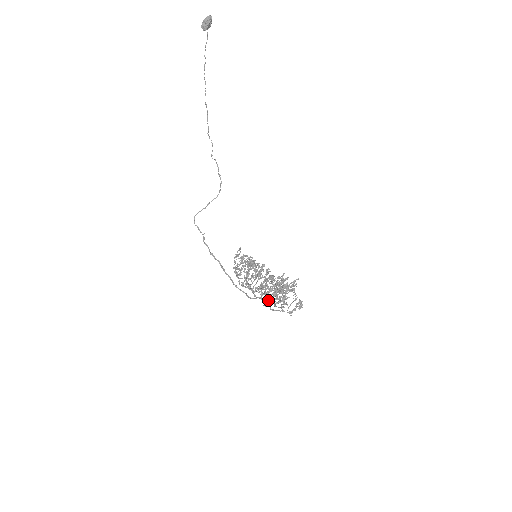
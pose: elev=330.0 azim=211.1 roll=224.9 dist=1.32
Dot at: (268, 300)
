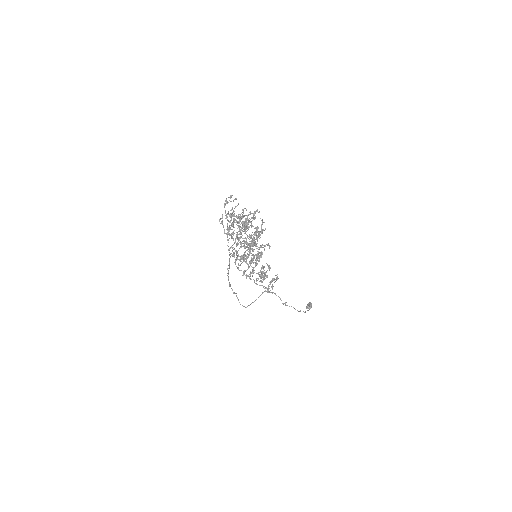
Dot at: occluded
